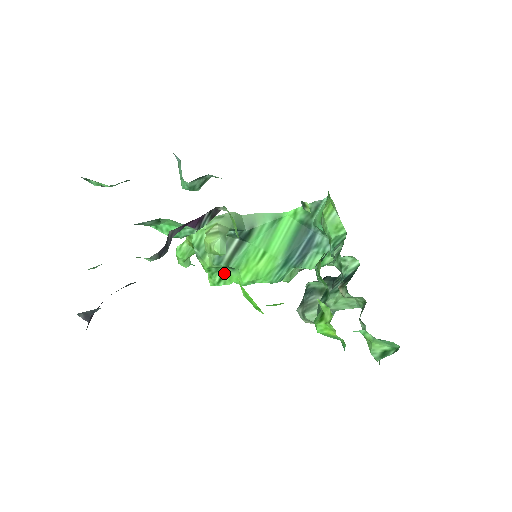
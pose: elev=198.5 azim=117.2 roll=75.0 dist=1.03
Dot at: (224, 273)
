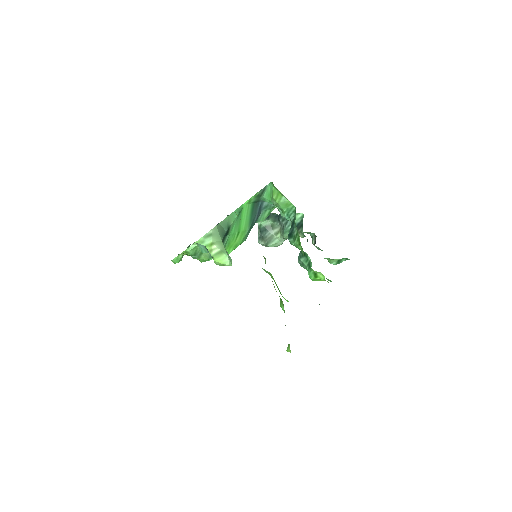
Dot at: occluded
